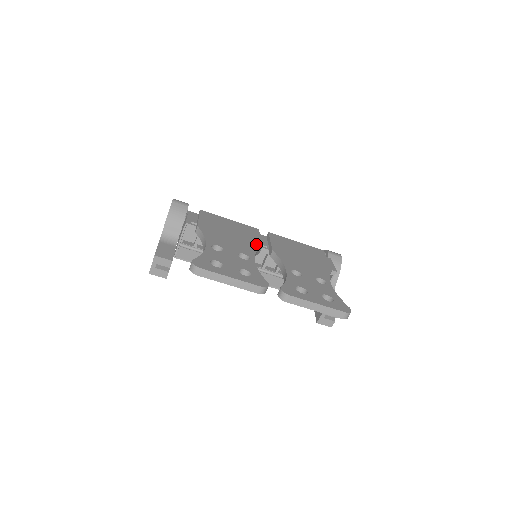
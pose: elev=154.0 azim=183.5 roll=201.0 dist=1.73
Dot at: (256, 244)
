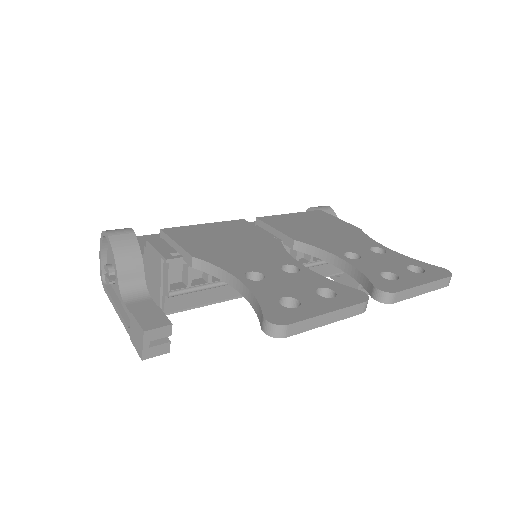
Dot at: (272, 242)
